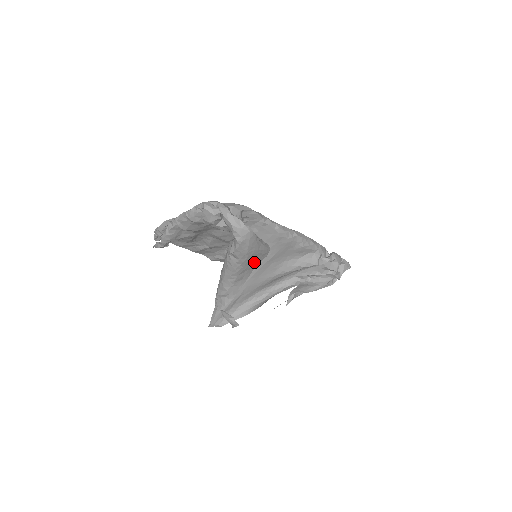
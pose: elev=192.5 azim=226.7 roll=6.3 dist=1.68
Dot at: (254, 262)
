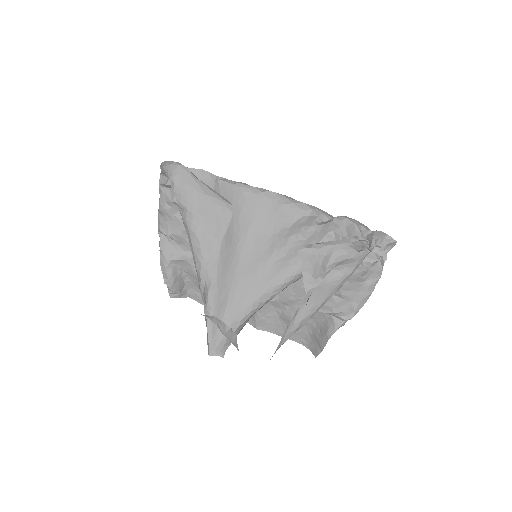
Dot at: (214, 220)
